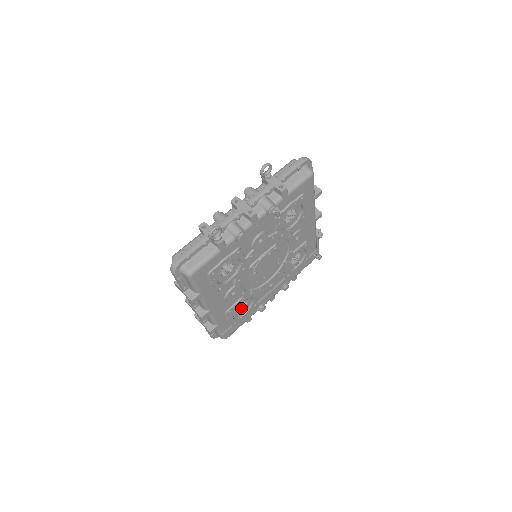
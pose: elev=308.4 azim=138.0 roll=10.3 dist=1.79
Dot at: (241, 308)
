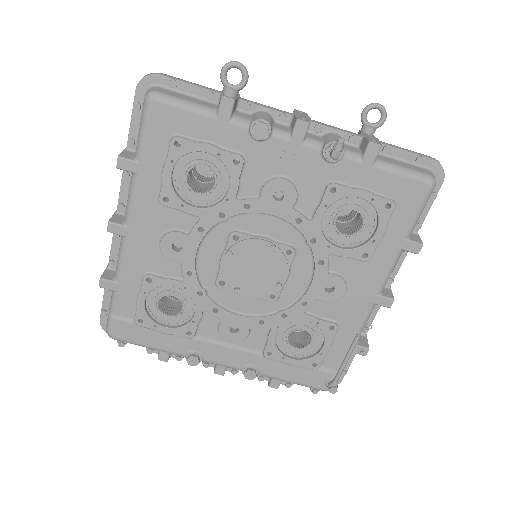
Dot at: (169, 312)
